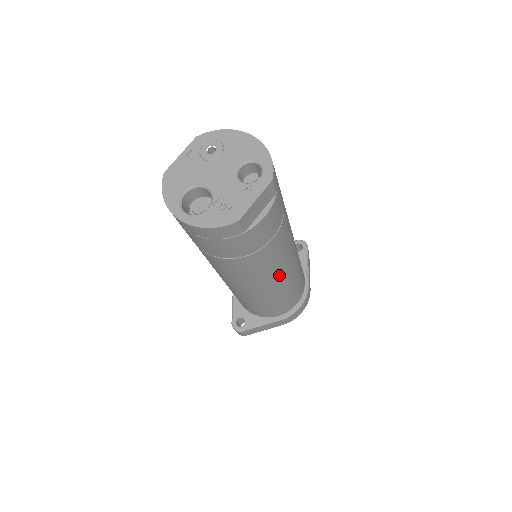
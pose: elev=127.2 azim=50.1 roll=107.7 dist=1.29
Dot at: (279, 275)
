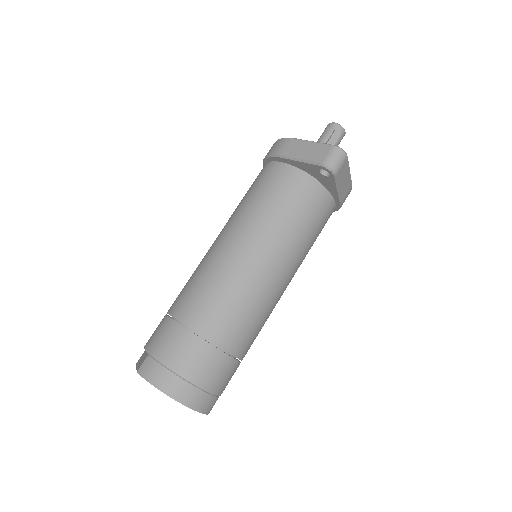
Dot at: occluded
